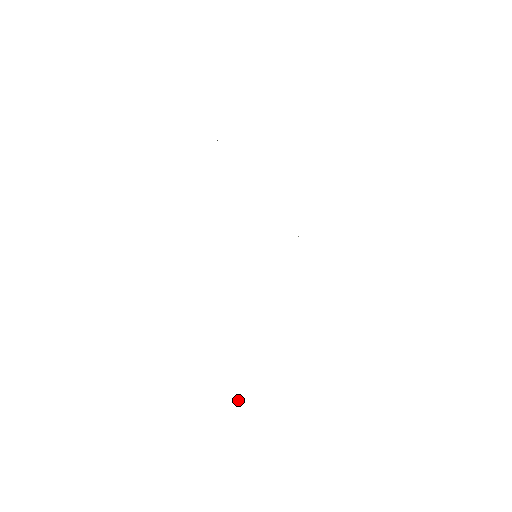
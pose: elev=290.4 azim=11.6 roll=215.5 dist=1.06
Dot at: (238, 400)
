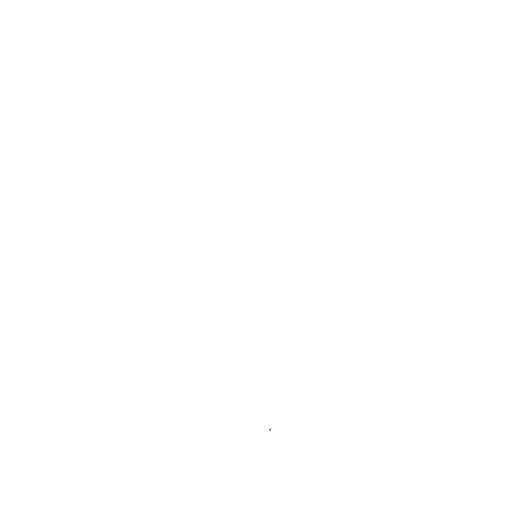
Dot at: (269, 429)
